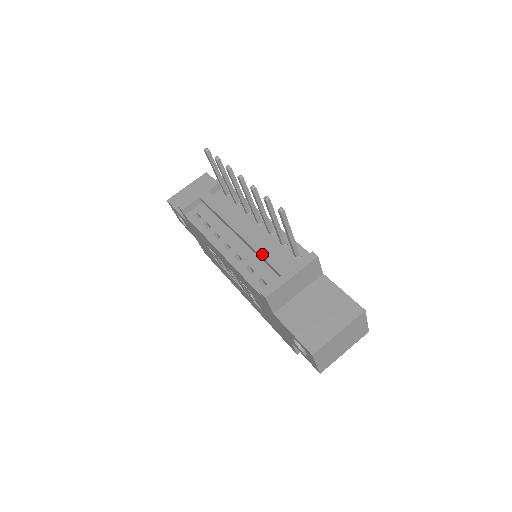
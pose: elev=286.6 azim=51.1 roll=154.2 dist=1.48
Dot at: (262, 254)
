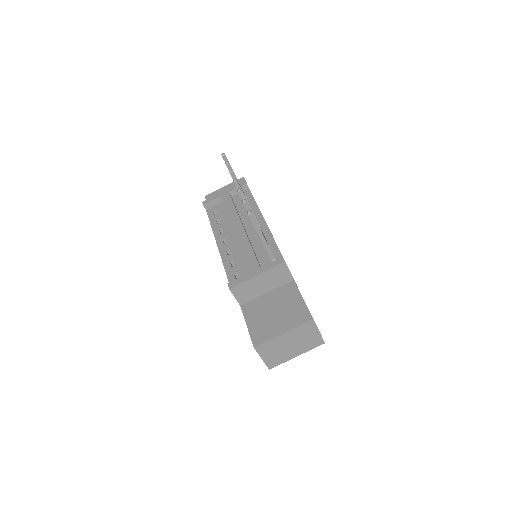
Dot at: (244, 252)
